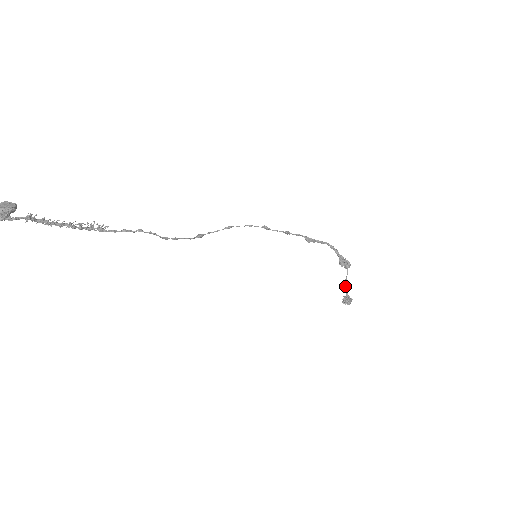
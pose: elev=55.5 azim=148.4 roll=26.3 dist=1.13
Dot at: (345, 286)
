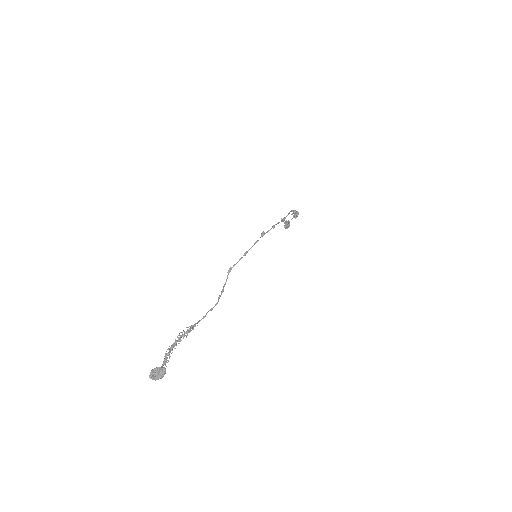
Dot at: (289, 221)
